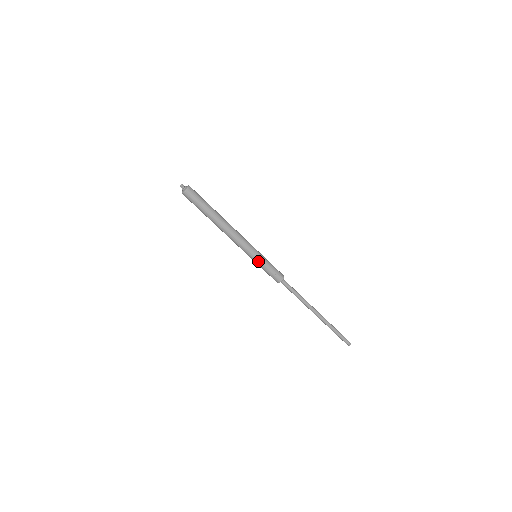
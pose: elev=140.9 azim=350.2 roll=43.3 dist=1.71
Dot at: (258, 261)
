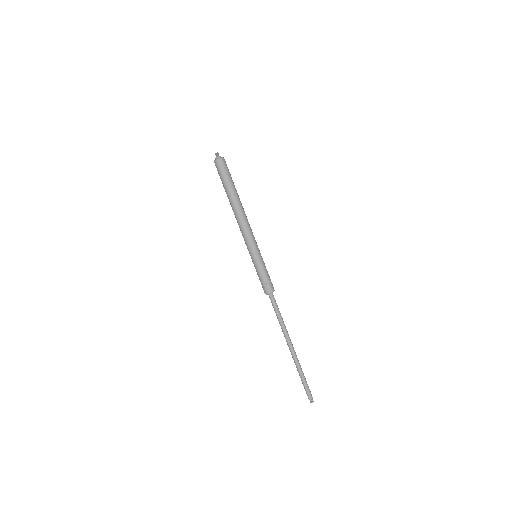
Dot at: (255, 261)
